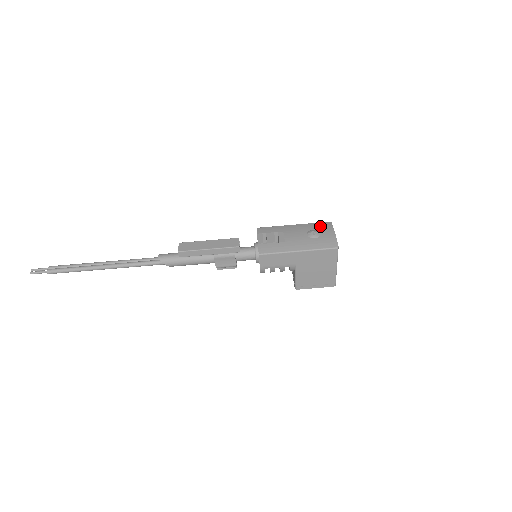
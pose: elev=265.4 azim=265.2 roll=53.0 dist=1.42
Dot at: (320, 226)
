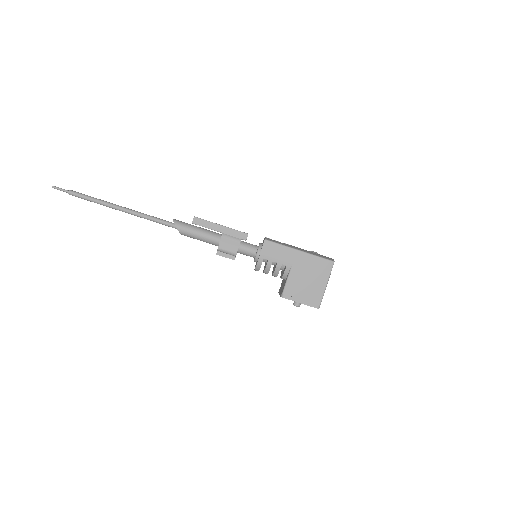
Dot at: occluded
